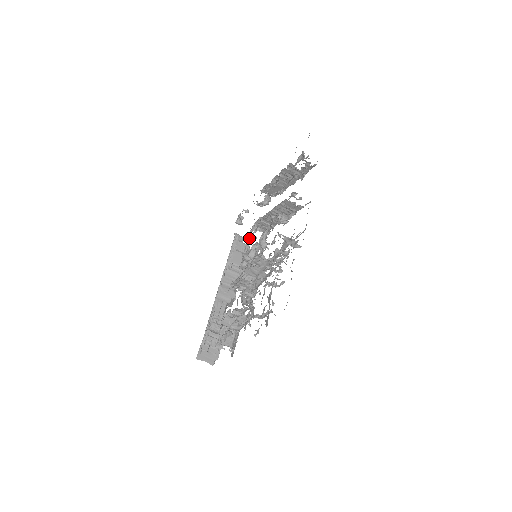
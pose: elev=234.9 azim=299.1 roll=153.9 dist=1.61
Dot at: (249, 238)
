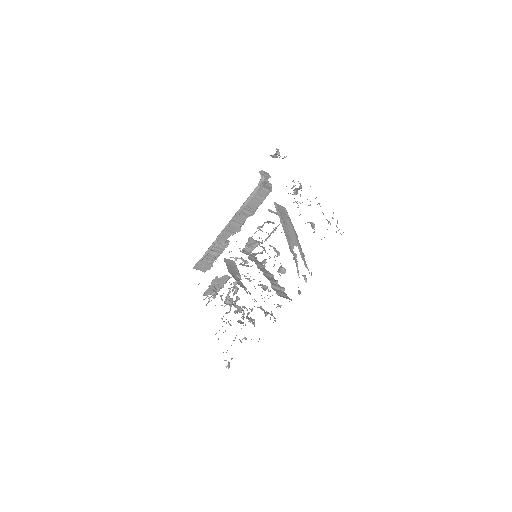
Dot at: occluded
